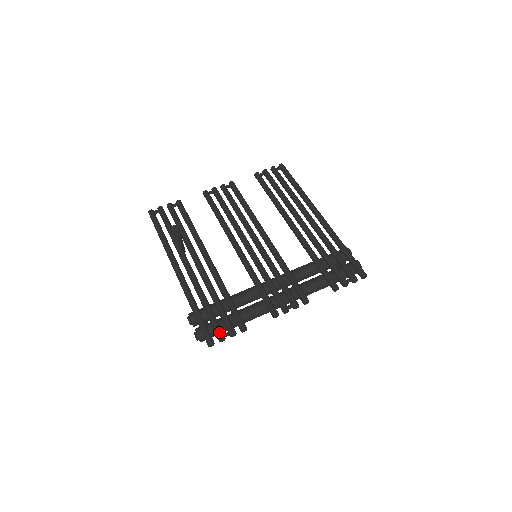
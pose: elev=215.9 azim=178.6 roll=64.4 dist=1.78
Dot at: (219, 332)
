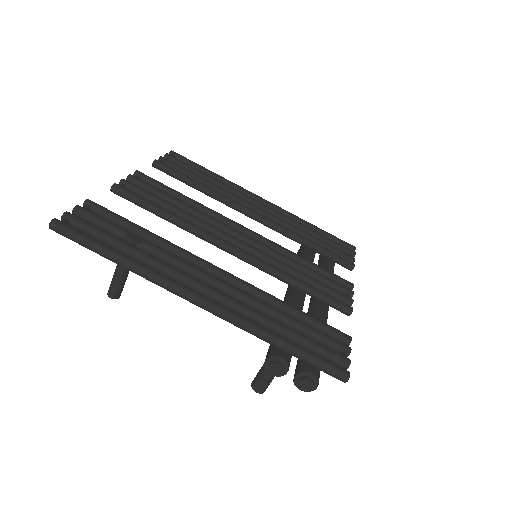
Dot at: (340, 355)
